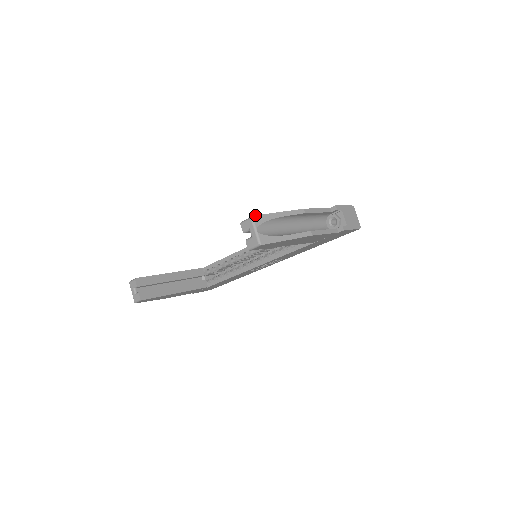
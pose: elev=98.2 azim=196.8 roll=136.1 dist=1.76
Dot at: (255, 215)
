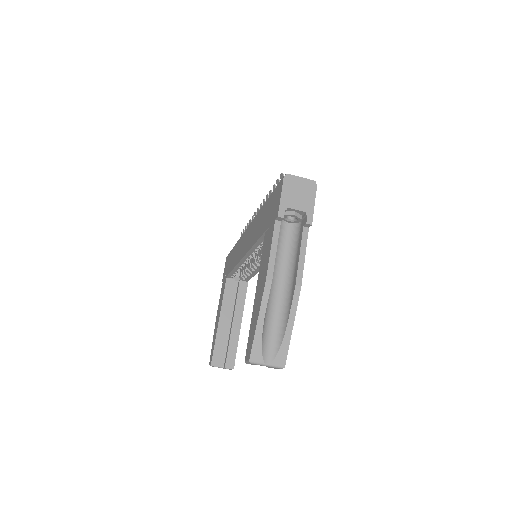
Dot at: (249, 357)
